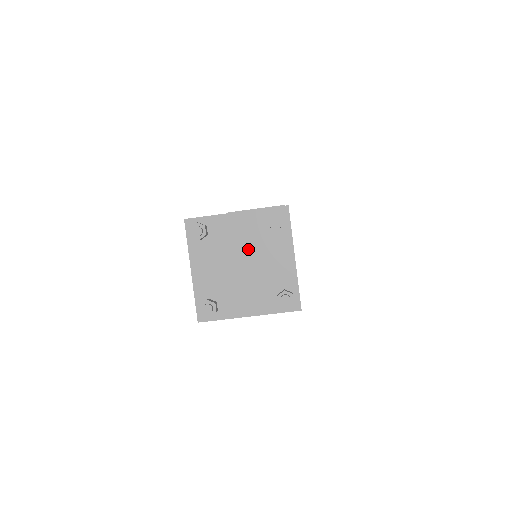
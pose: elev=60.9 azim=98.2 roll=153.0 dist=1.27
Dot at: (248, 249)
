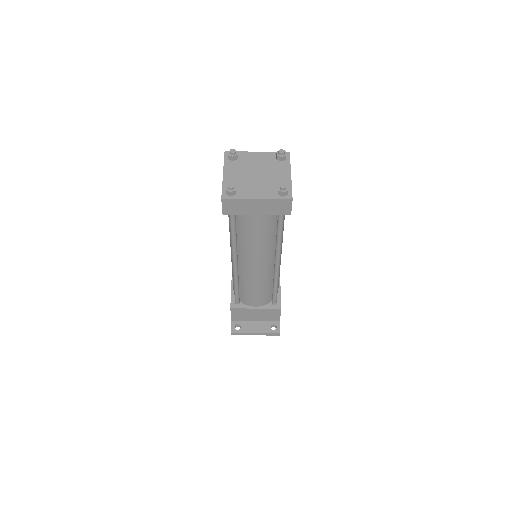
Dot at: (262, 168)
